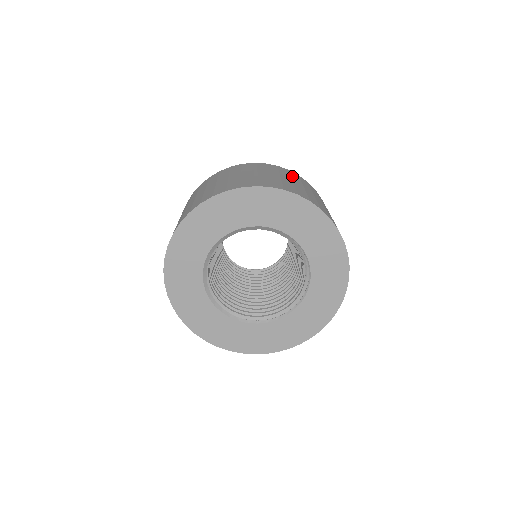
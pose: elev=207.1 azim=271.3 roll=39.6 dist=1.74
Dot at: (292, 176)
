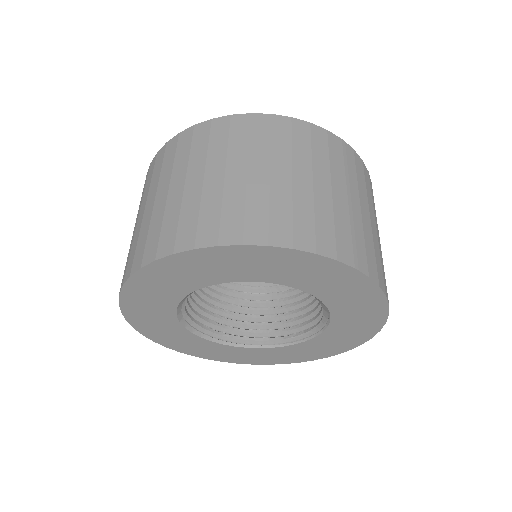
Dot at: (373, 202)
